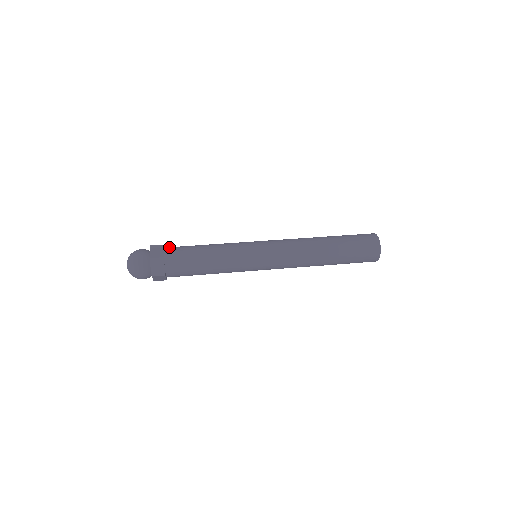
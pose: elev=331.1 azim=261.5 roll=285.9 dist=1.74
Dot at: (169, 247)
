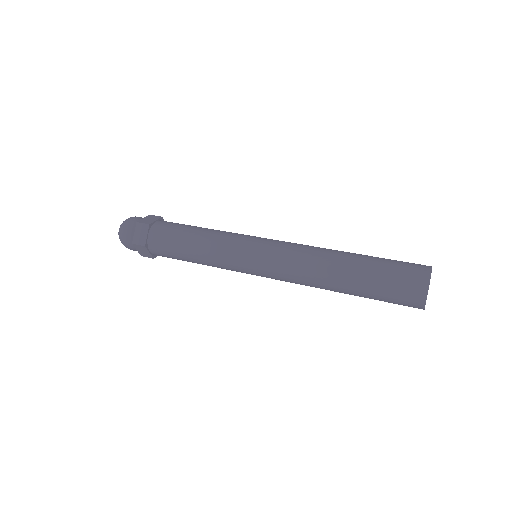
Dot at: (166, 221)
